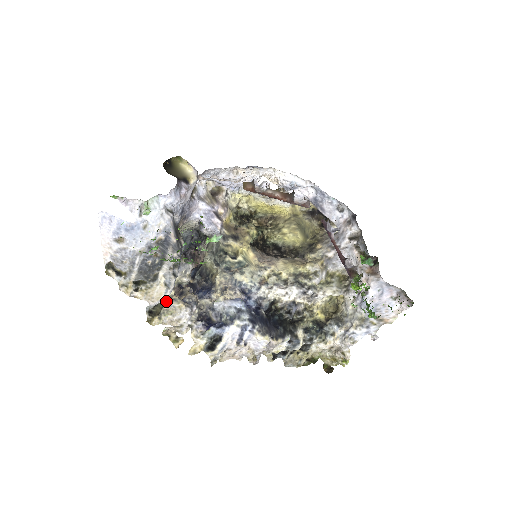
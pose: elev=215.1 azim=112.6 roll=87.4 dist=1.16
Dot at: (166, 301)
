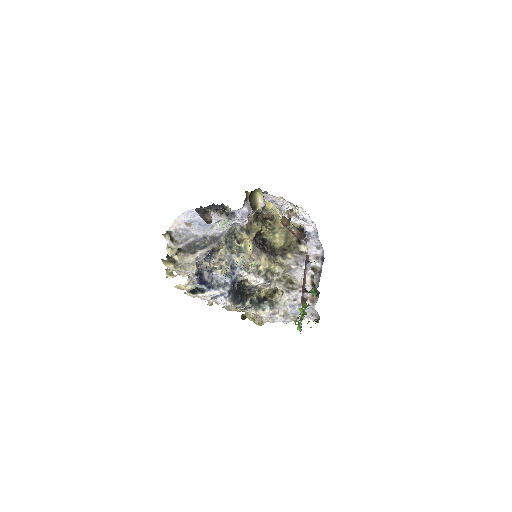
Dot at: occluded
